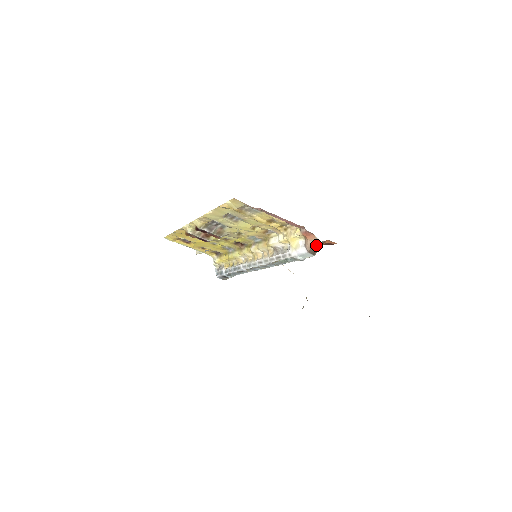
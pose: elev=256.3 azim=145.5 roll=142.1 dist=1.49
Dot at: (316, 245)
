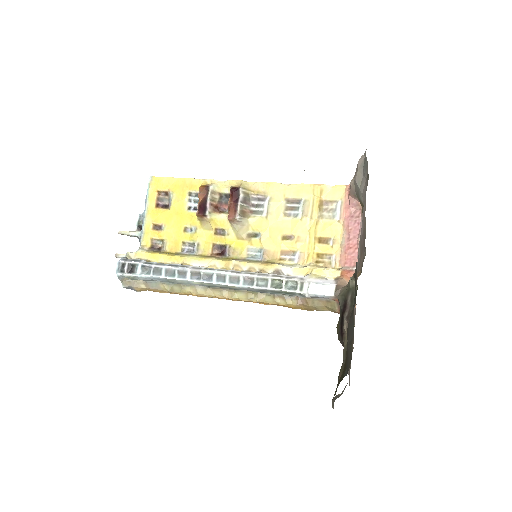
Dot at: occluded
